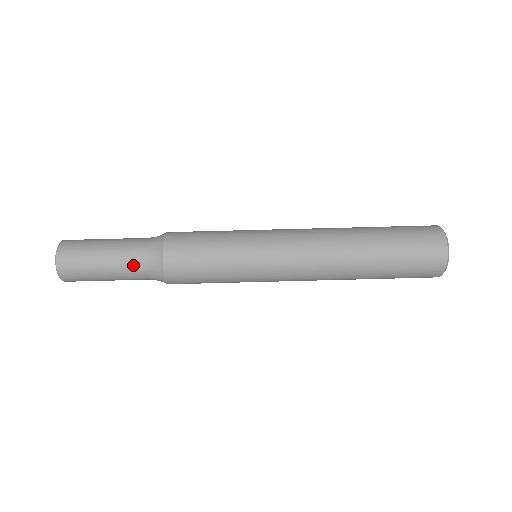
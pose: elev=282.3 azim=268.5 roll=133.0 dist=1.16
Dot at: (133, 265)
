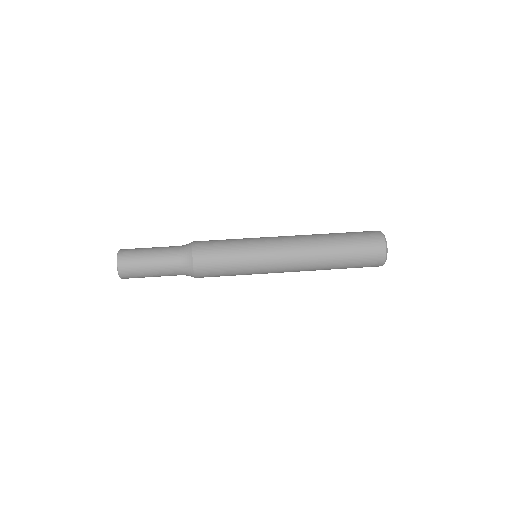
Dot at: (172, 269)
